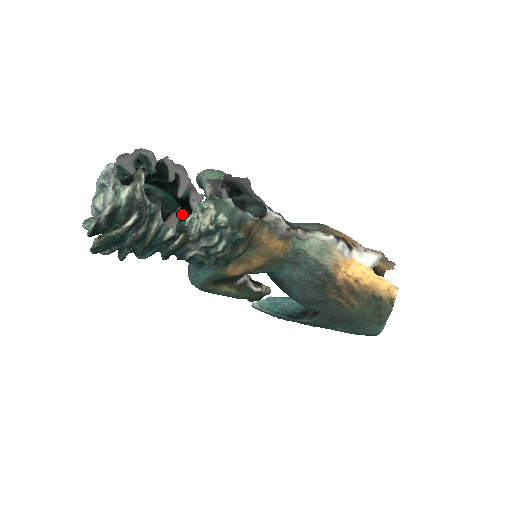
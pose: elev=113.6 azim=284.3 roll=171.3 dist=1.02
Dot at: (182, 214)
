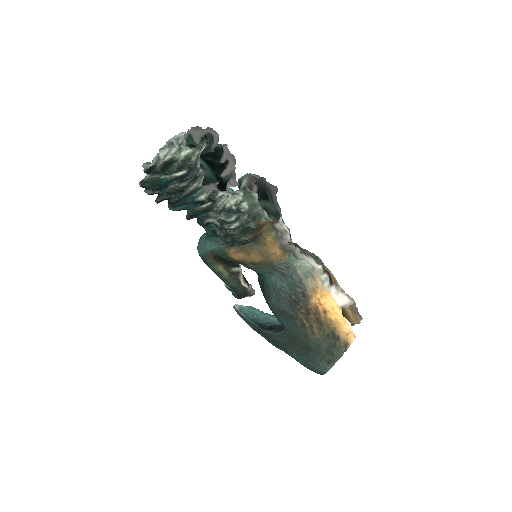
Dot at: occluded
